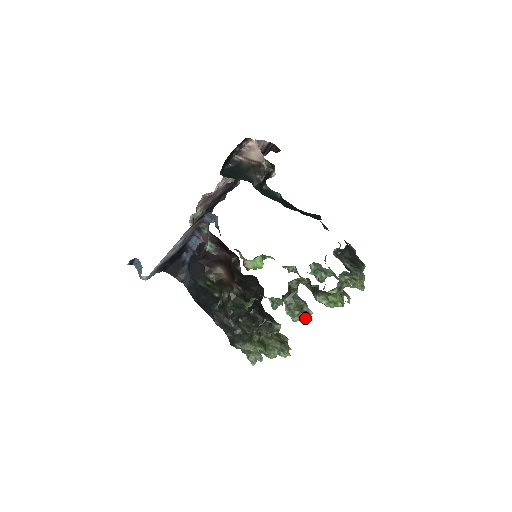
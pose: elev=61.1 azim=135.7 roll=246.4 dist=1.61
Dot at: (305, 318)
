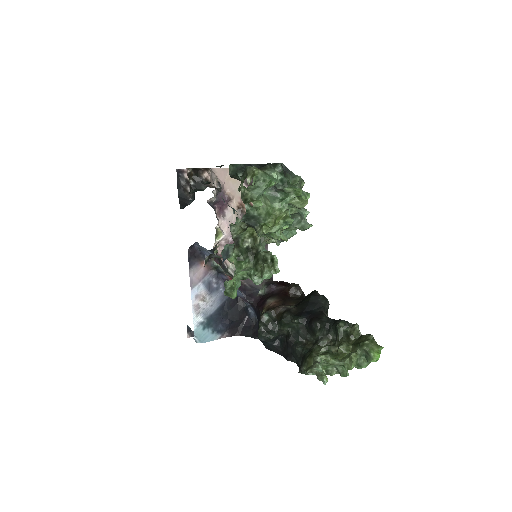
Dot at: (273, 267)
